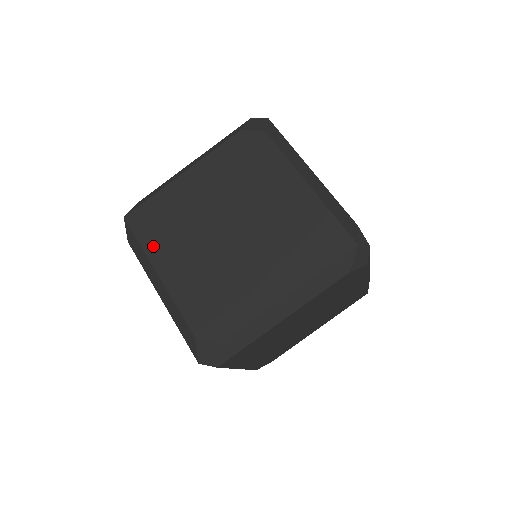
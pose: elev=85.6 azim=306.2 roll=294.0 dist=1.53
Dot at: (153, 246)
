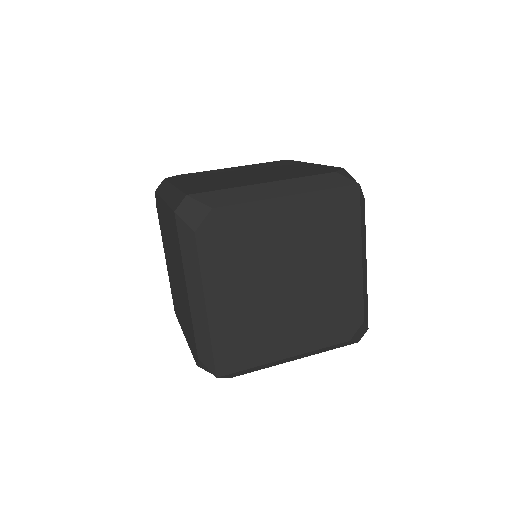
Dot at: (260, 356)
